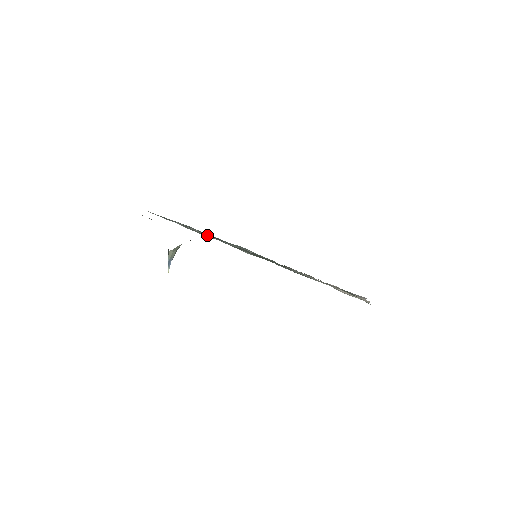
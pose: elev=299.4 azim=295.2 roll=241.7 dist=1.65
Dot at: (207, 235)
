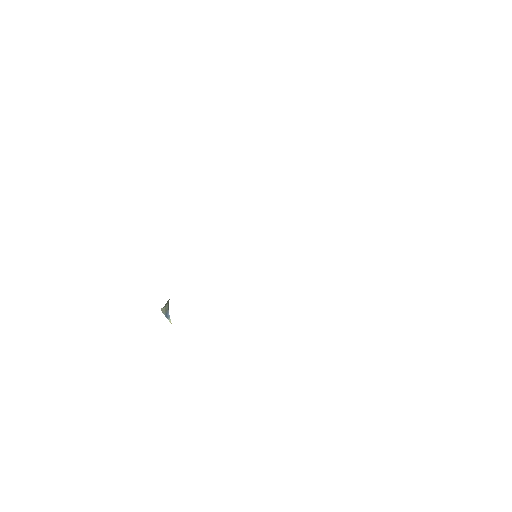
Dot at: occluded
